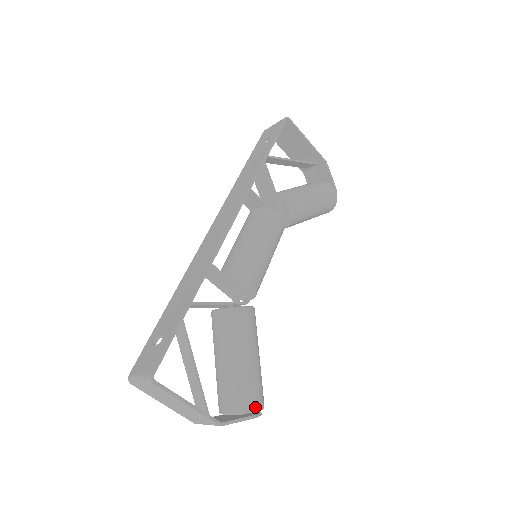
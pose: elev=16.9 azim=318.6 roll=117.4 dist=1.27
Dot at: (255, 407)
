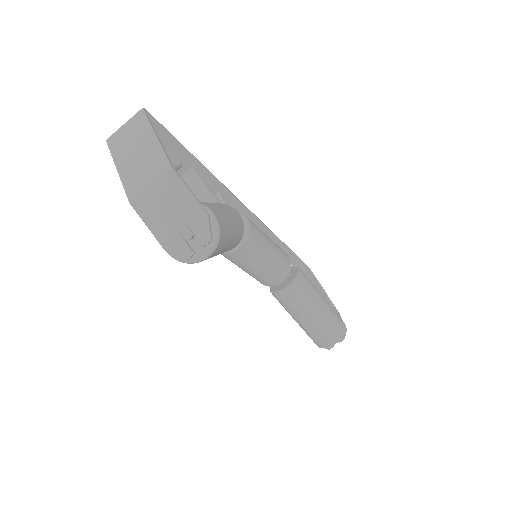
Dot at: (213, 212)
